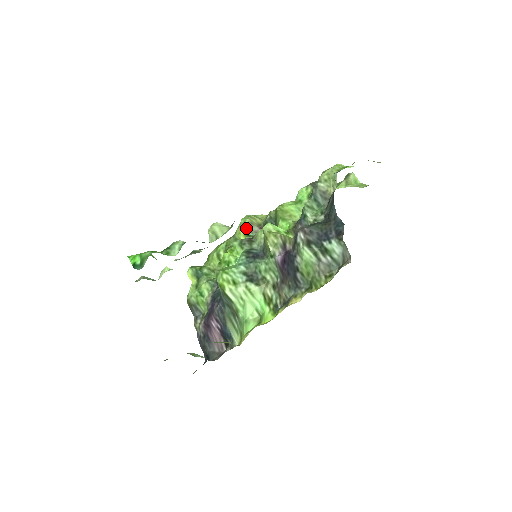
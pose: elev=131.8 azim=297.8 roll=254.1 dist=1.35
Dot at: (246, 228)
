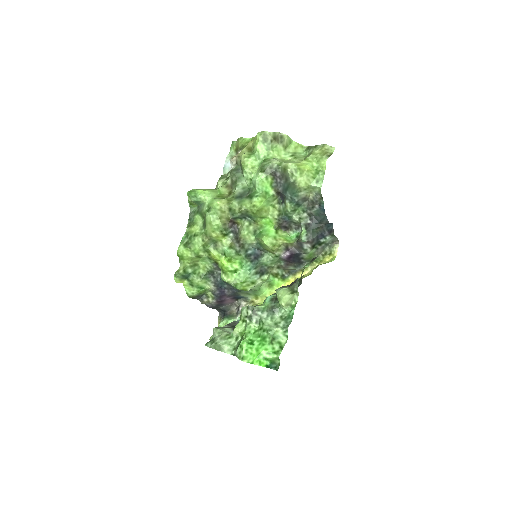
Dot at: (223, 231)
